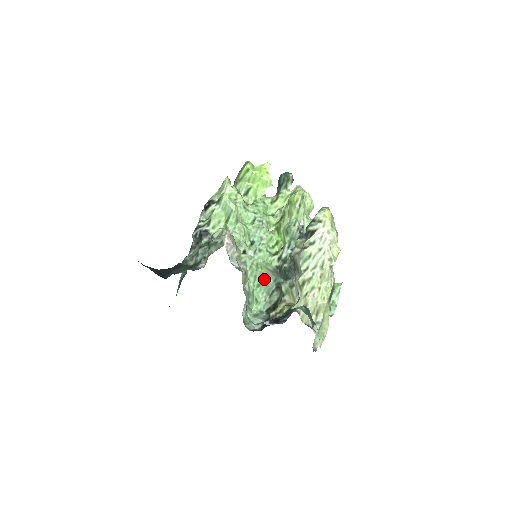
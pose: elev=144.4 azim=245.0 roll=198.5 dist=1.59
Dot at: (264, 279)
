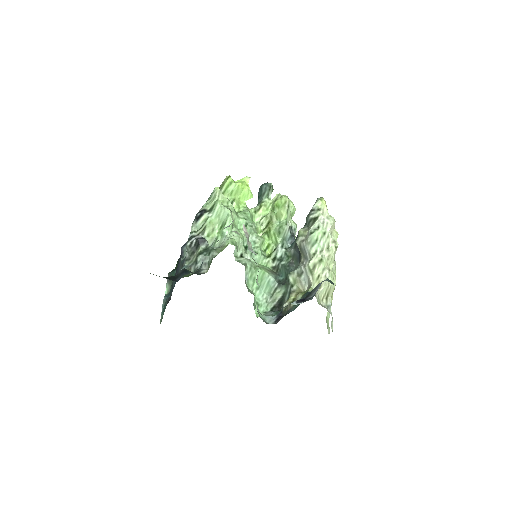
Dot at: (264, 279)
